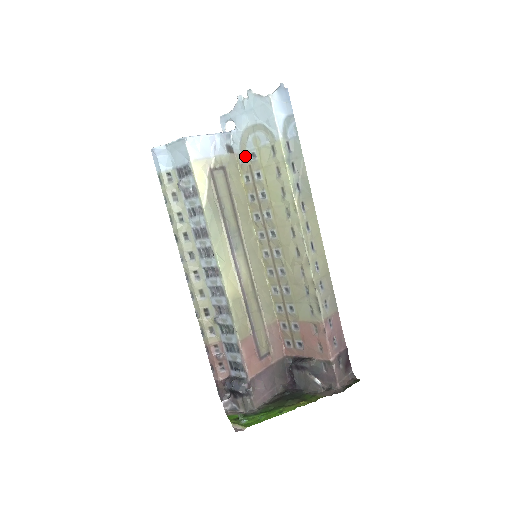
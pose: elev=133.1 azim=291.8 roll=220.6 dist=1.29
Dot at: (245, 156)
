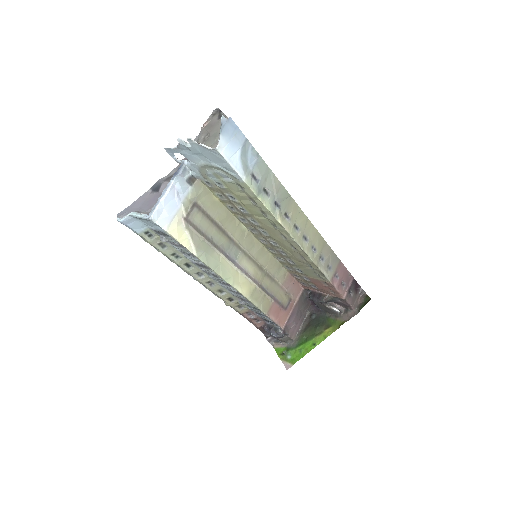
Dot at: (210, 183)
